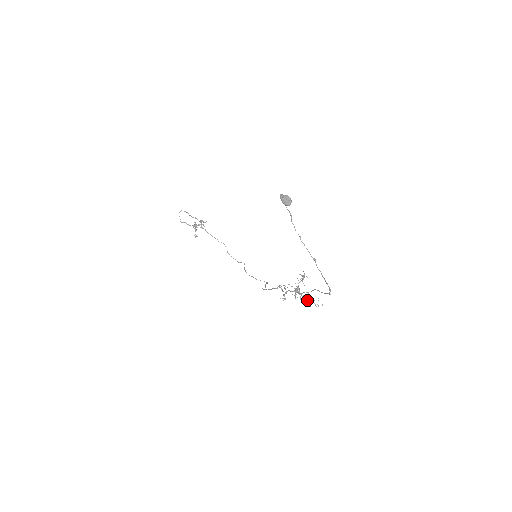
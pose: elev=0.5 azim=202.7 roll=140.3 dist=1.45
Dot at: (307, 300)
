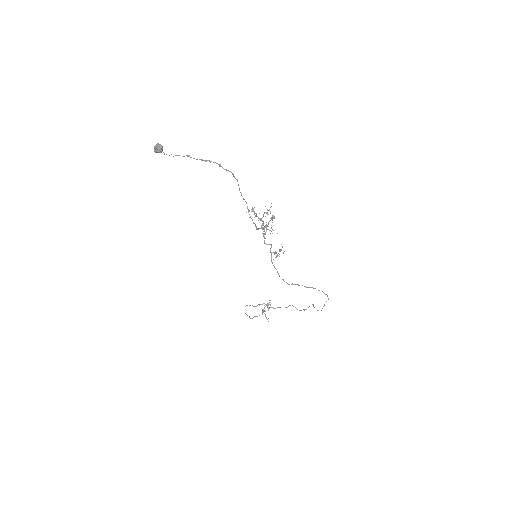
Dot at: occluded
